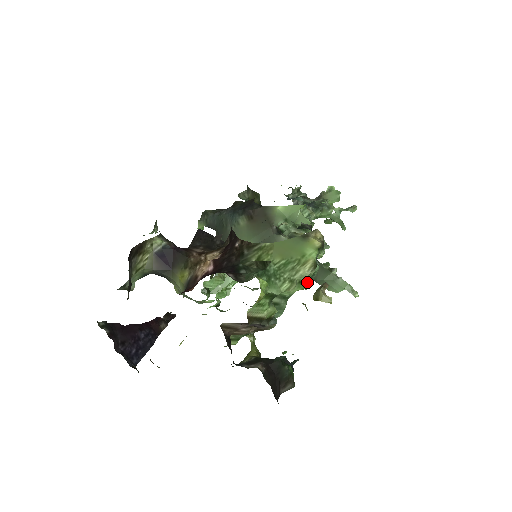
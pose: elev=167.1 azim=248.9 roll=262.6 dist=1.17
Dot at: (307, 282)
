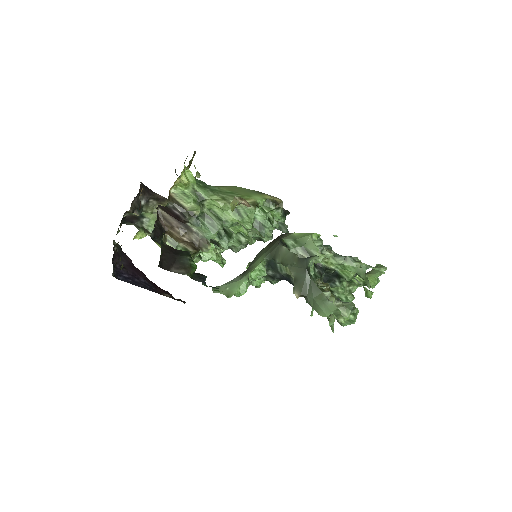
Dot at: (245, 217)
